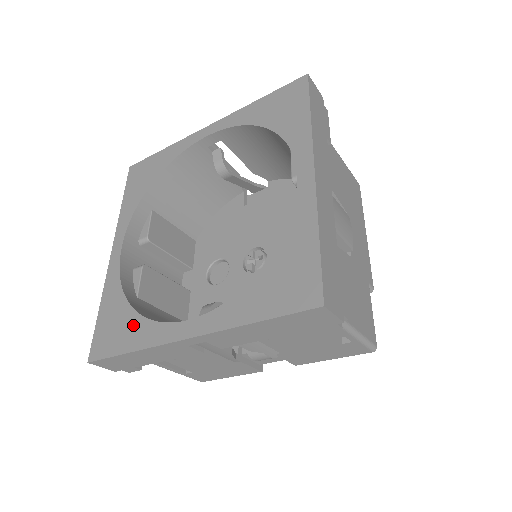
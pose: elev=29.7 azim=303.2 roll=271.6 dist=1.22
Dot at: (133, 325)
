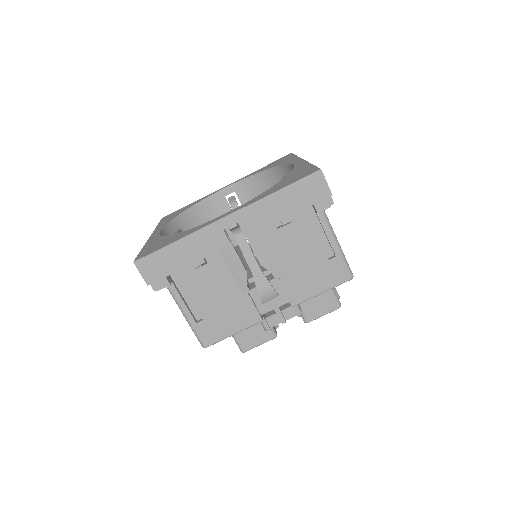
Dot at: (177, 236)
